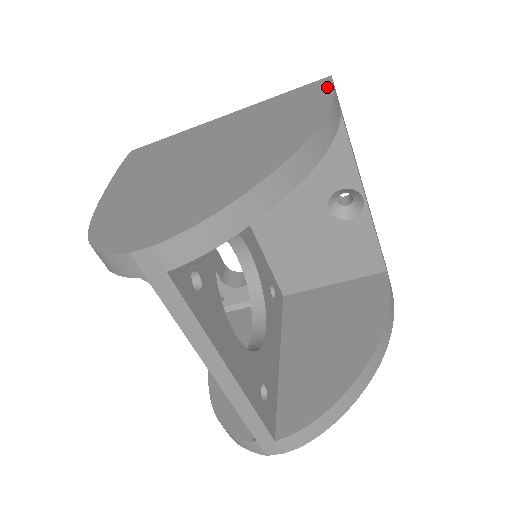
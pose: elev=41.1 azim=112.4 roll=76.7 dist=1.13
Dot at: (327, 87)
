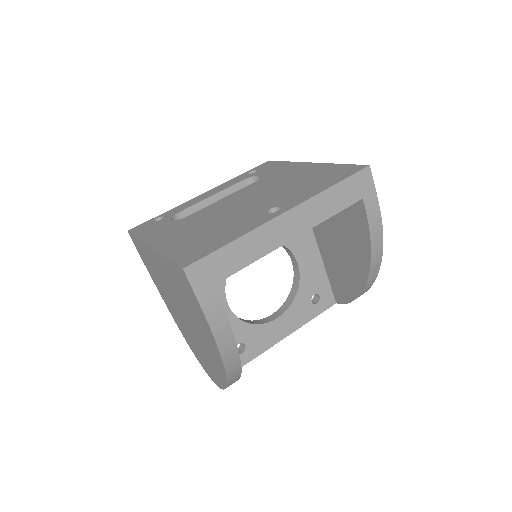
Dot at: (194, 296)
